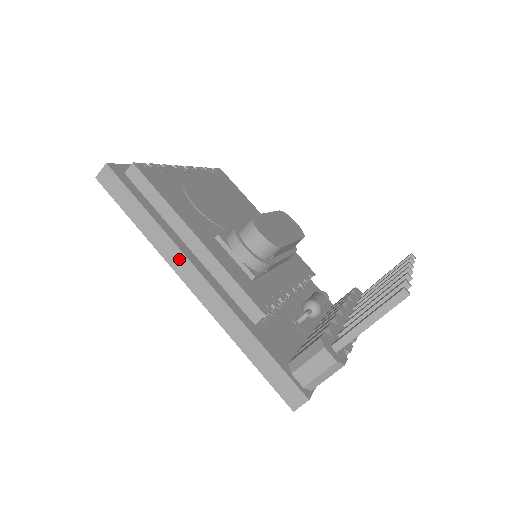
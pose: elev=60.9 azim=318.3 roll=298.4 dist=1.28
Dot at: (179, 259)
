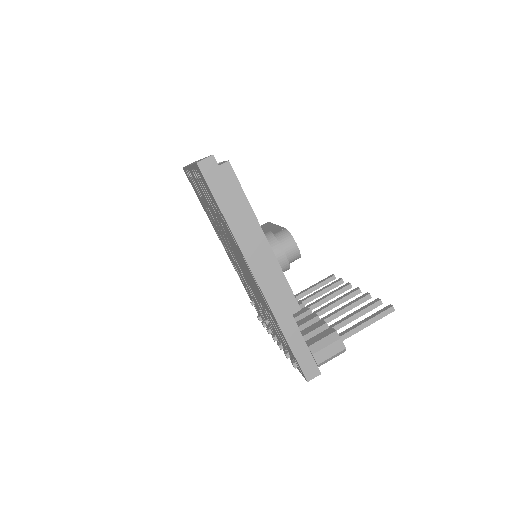
Dot at: (255, 254)
